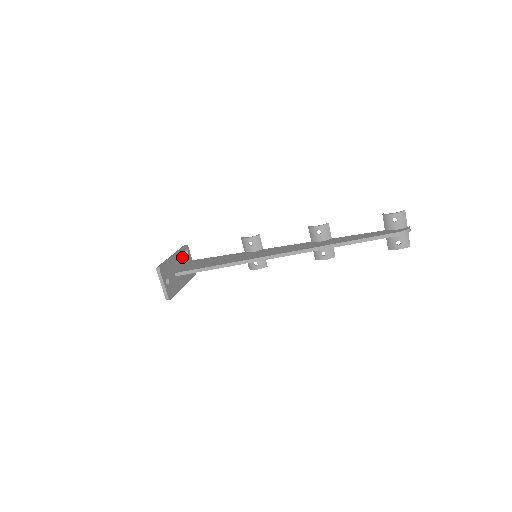
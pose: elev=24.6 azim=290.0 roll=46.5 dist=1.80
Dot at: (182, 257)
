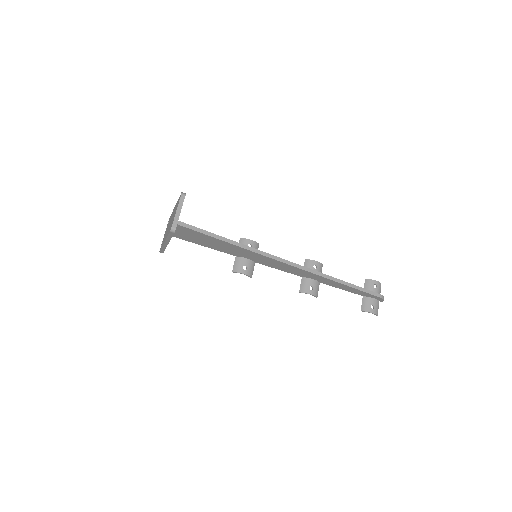
Dot at: occluded
